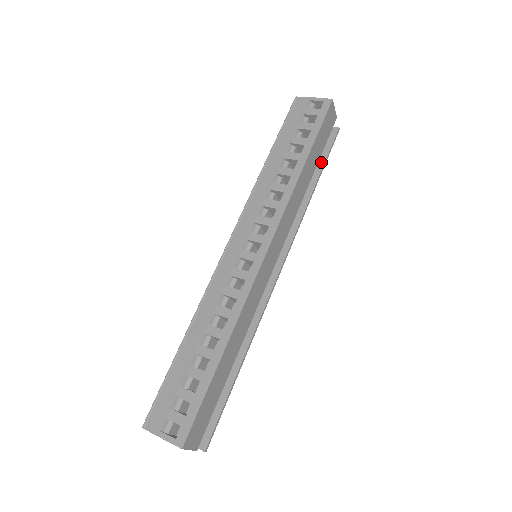
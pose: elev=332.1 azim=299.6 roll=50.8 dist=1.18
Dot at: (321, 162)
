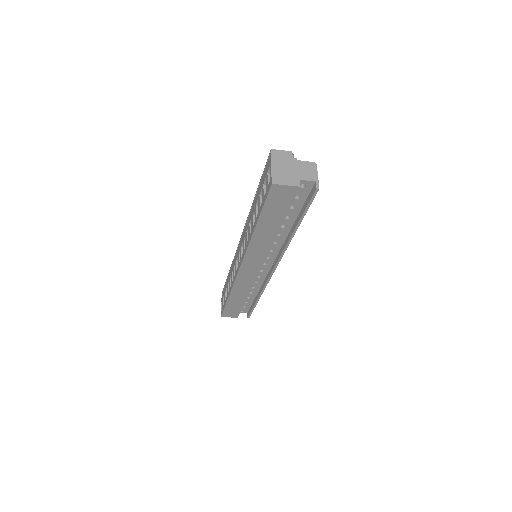
Dot at: (301, 213)
